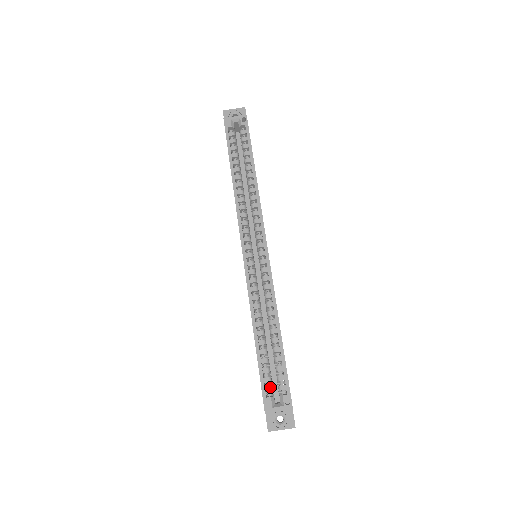
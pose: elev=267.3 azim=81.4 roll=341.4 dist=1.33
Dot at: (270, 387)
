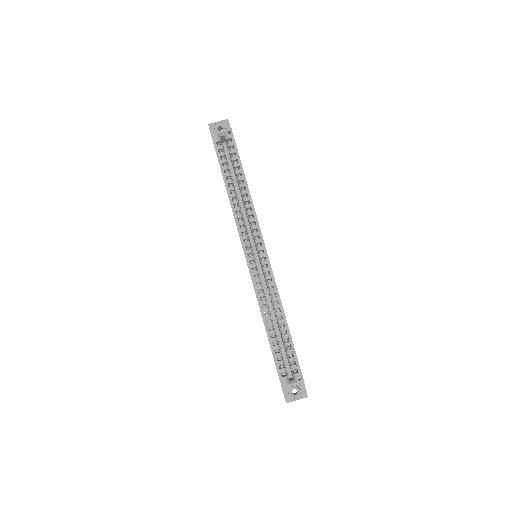
Dot at: (284, 368)
